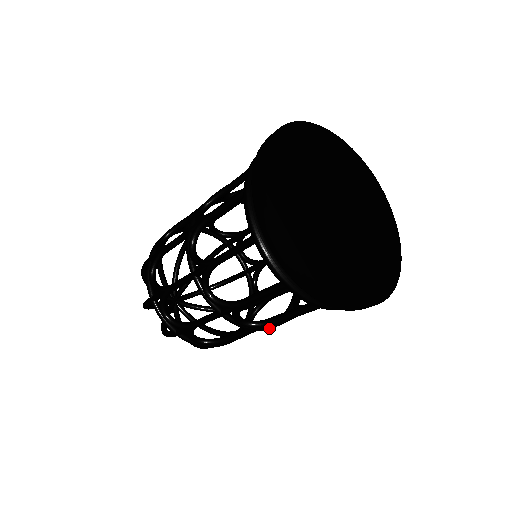
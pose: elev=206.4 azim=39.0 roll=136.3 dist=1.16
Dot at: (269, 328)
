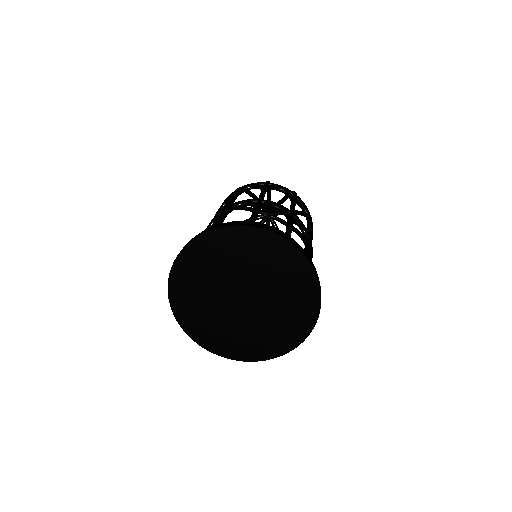
Dot at: occluded
